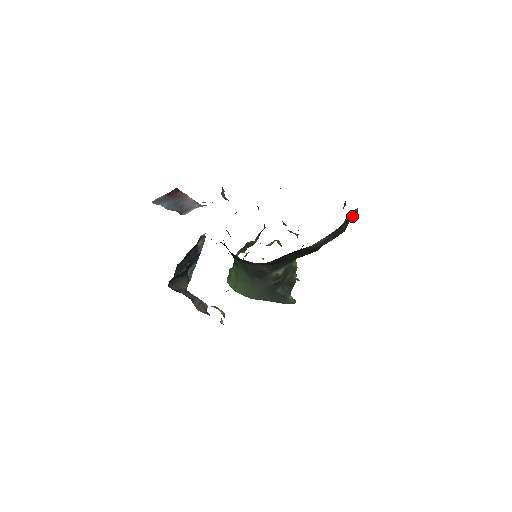
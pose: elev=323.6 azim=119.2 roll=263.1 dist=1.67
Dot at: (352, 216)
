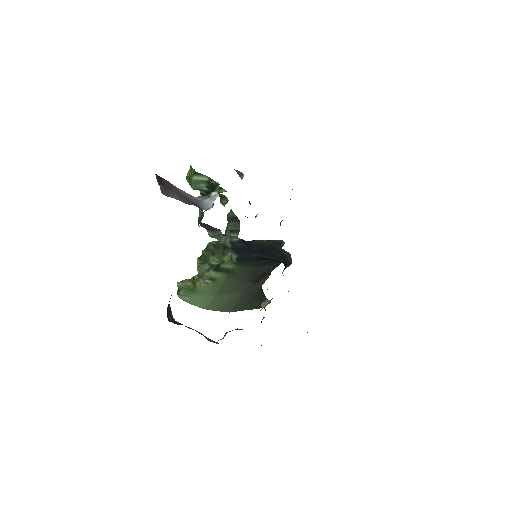
Dot at: occluded
